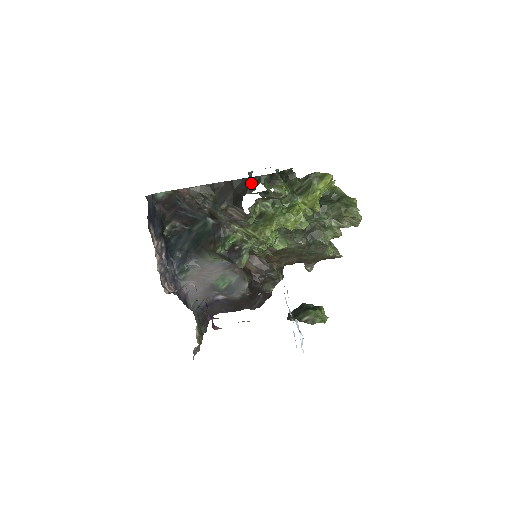
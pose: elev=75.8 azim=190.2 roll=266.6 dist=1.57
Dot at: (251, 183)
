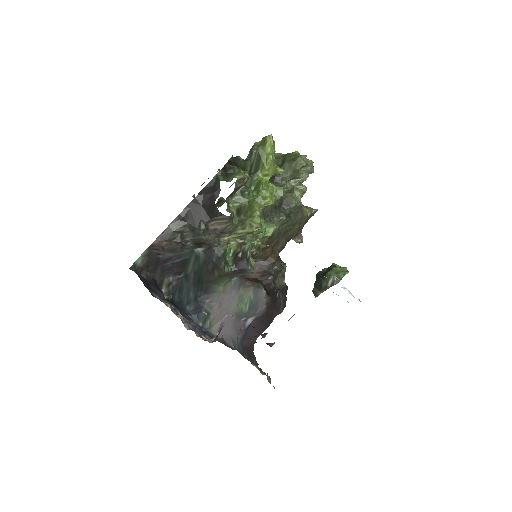
Dot at: (212, 188)
